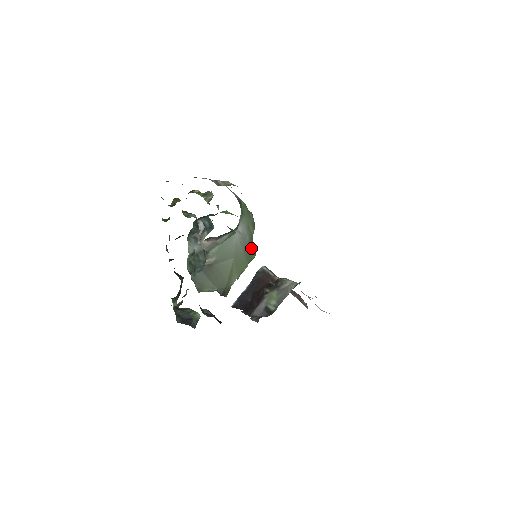
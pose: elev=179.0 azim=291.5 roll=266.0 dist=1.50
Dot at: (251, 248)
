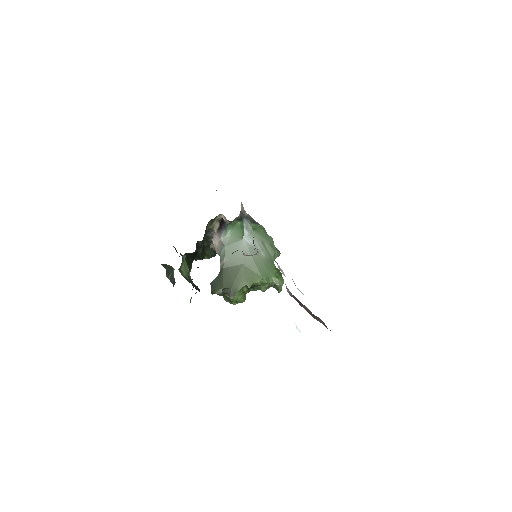
Dot at: (269, 267)
